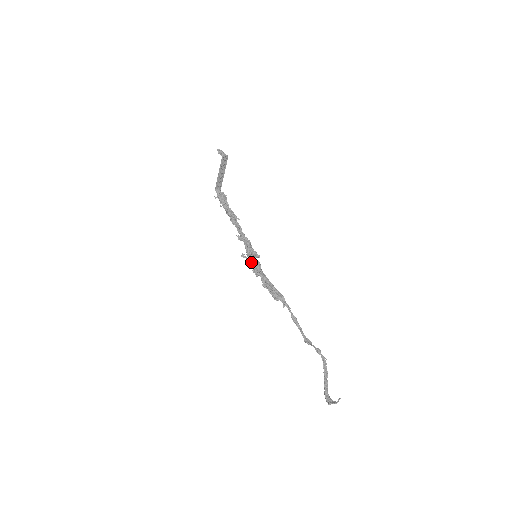
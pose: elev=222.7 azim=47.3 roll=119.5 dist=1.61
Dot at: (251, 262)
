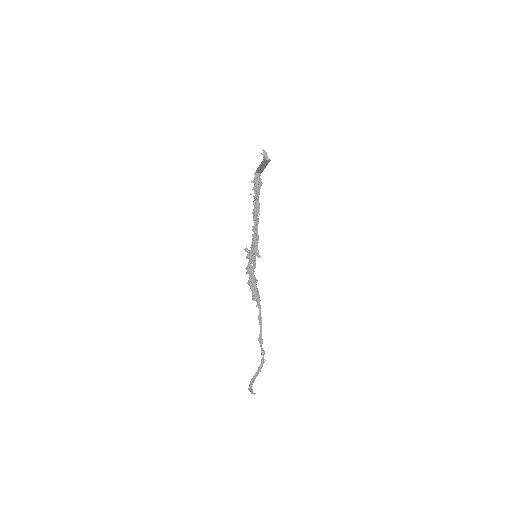
Dot at: (249, 259)
